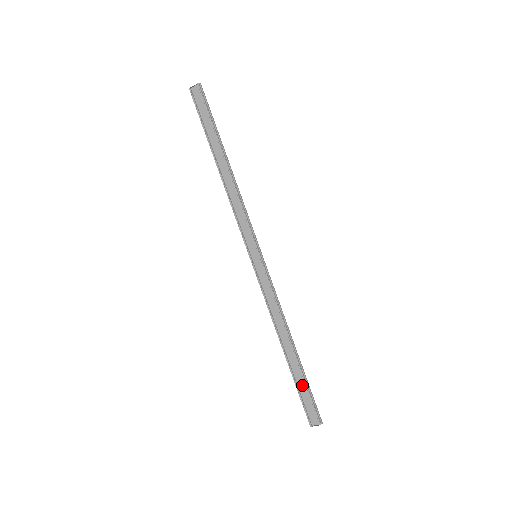
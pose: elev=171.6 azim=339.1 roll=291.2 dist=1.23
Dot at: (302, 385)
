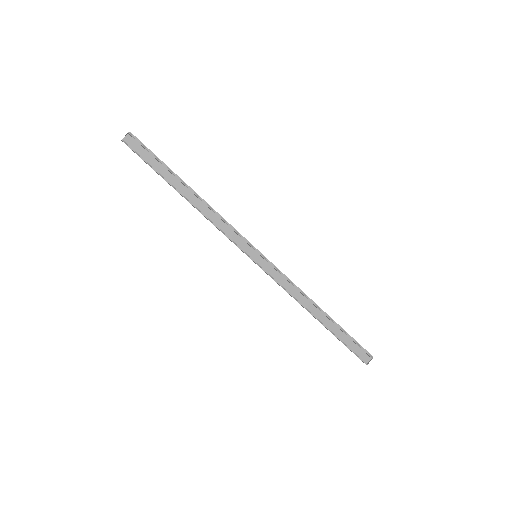
Dot at: (344, 337)
